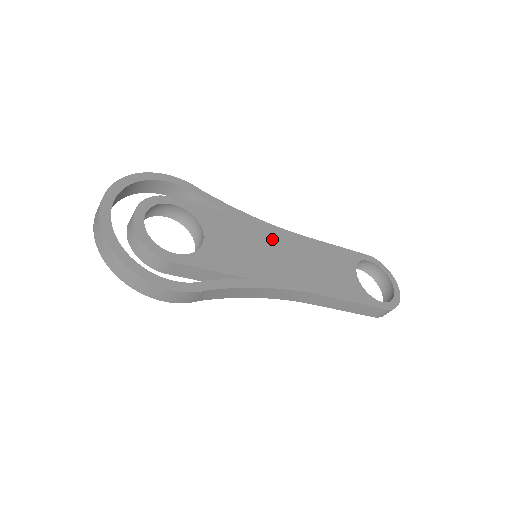
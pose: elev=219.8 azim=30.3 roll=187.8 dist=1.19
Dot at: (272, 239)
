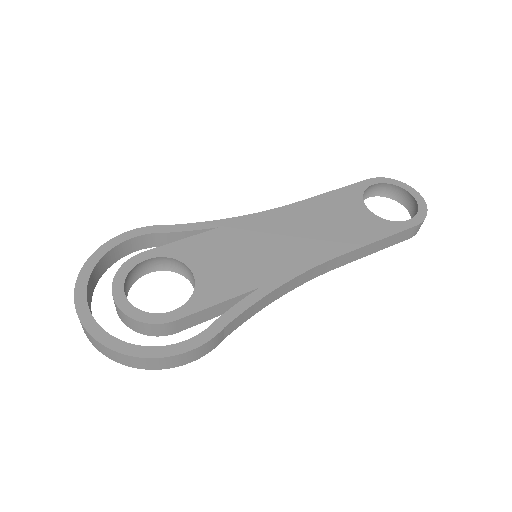
Dot at: (262, 229)
